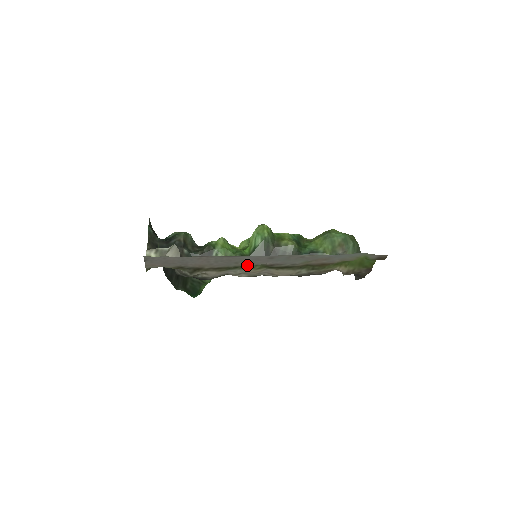
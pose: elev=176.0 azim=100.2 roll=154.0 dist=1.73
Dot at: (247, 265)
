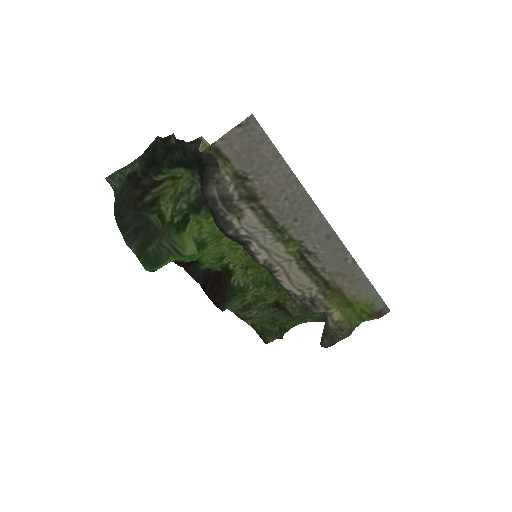
Dot at: (294, 234)
